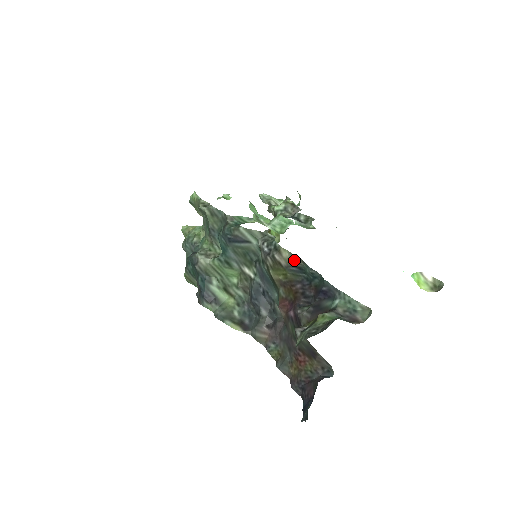
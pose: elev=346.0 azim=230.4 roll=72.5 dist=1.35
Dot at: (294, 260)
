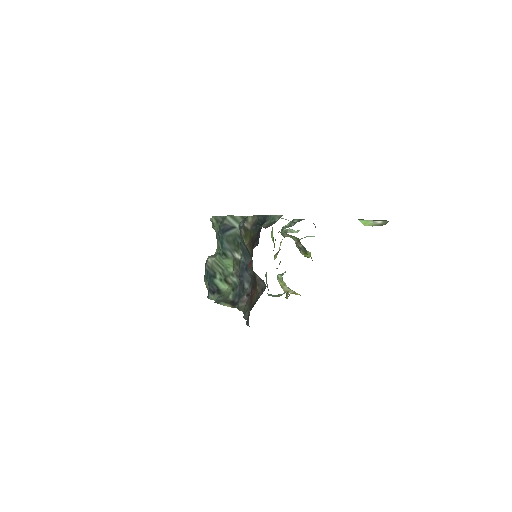
Dot at: (254, 220)
